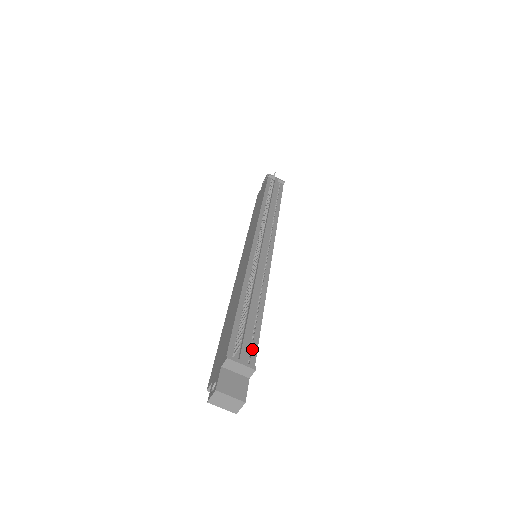
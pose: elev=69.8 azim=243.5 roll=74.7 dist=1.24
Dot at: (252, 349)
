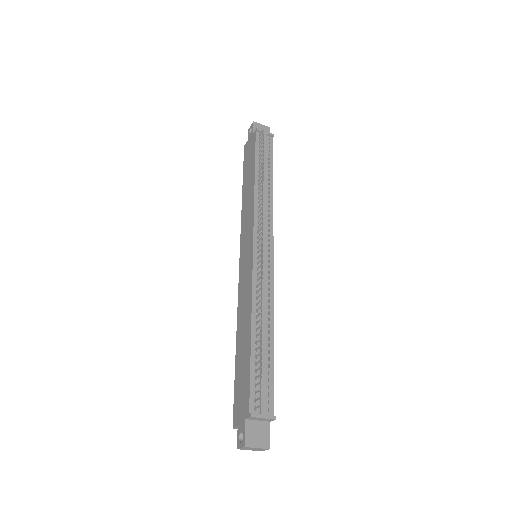
Dot at: (269, 394)
